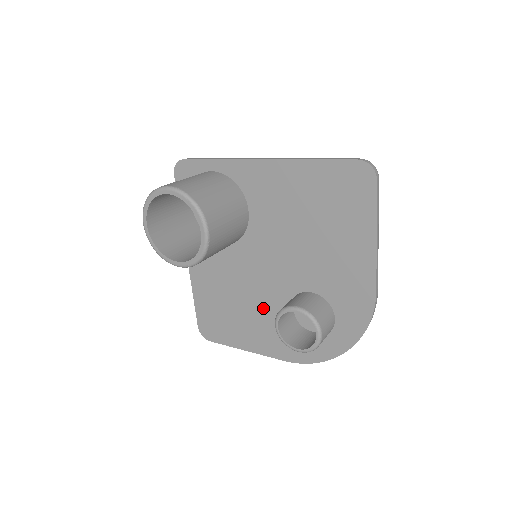
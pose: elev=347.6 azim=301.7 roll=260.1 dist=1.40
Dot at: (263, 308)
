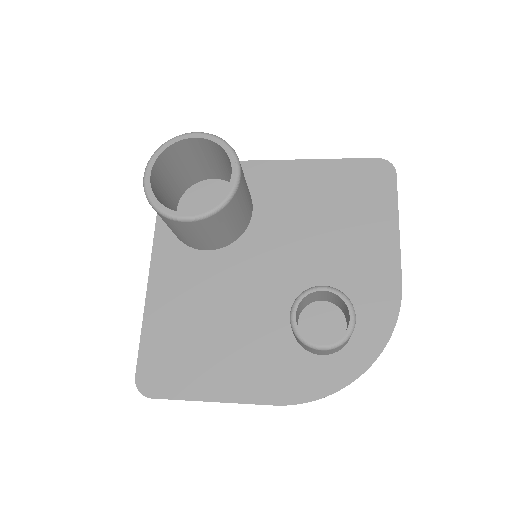
Dot at: (253, 327)
